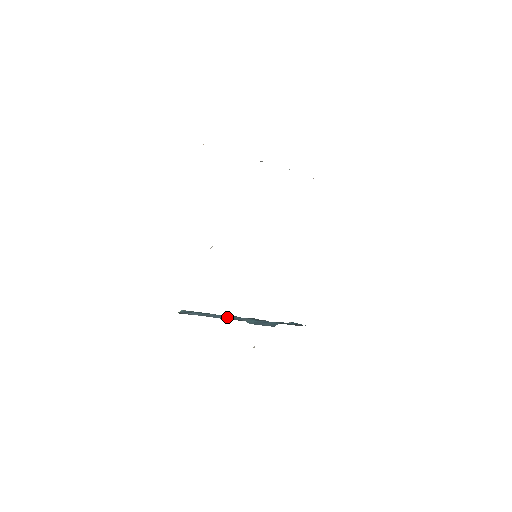
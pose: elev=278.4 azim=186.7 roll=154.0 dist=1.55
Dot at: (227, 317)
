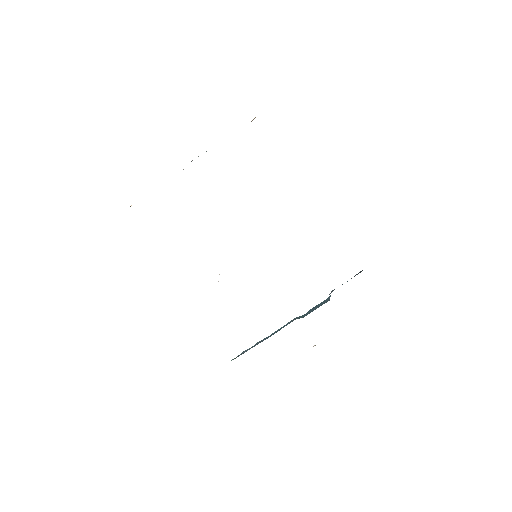
Dot at: (275, 332)
